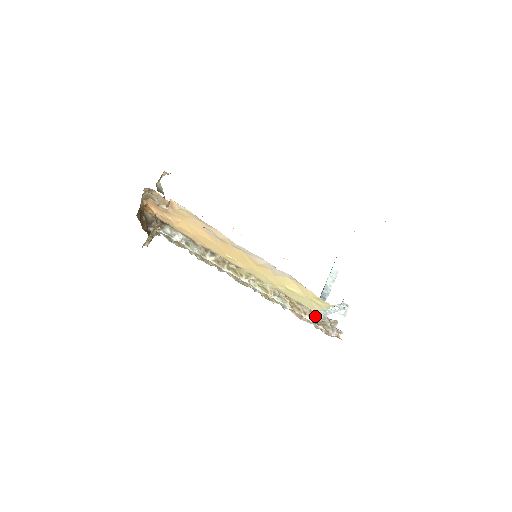
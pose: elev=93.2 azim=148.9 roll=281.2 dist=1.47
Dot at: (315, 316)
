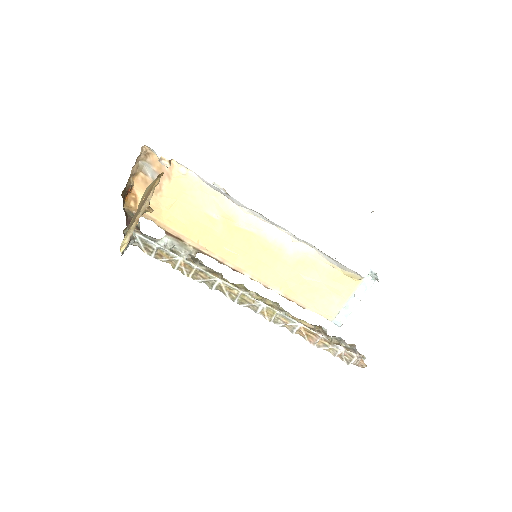
Dot at: (330, 337)
